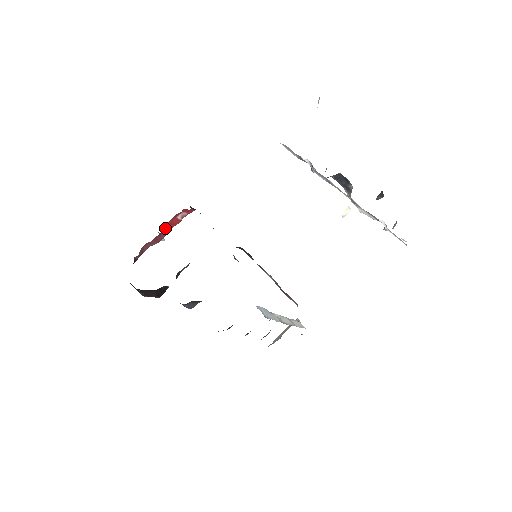
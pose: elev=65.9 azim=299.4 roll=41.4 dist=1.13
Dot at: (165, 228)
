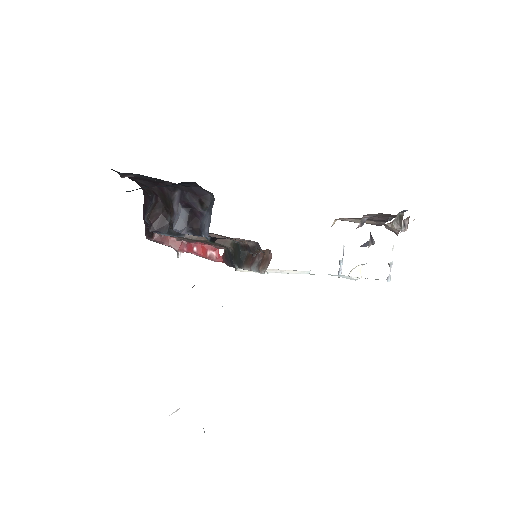
Dot at: (194, 246)
